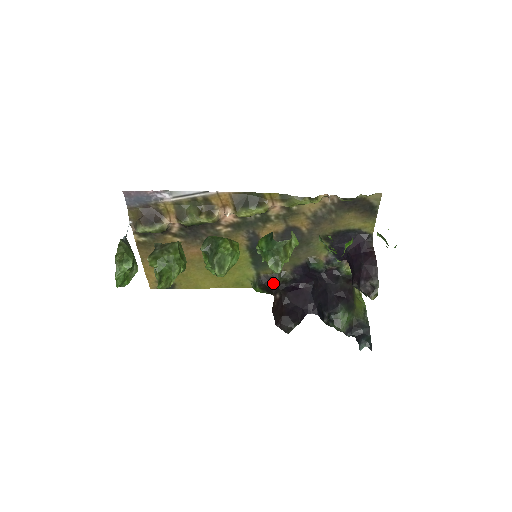
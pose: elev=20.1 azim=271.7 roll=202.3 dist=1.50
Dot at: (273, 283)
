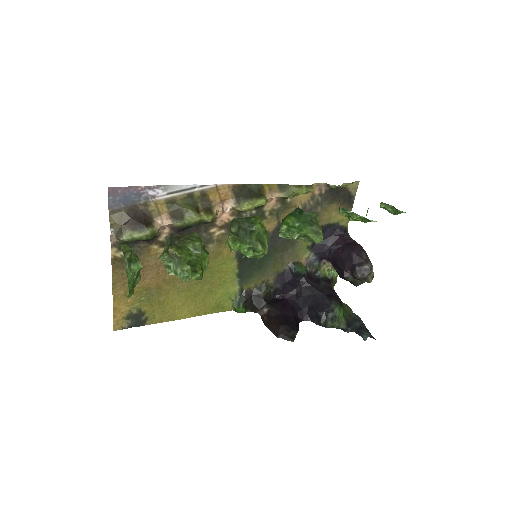
Dot at: (257, 297)
